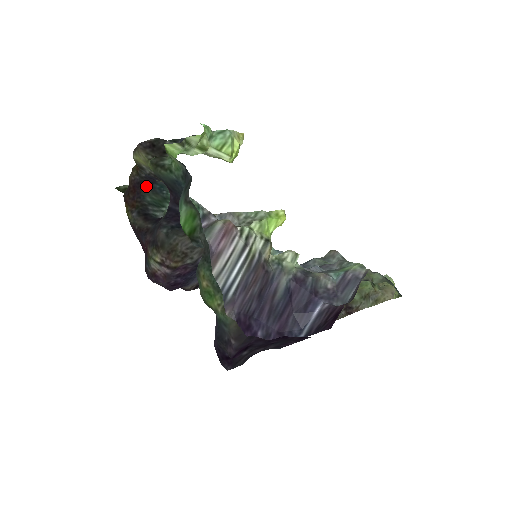
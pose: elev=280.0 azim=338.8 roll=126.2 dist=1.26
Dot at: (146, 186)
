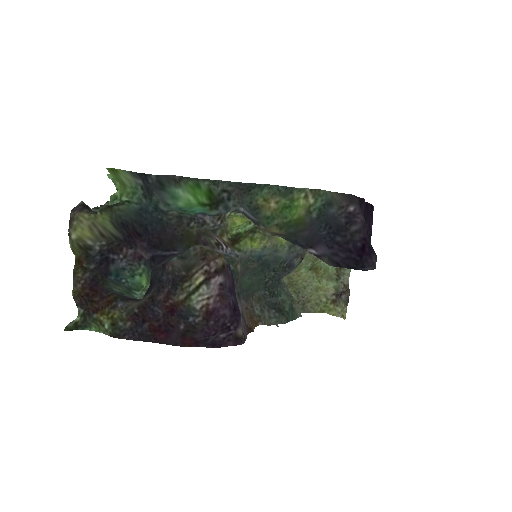
Dot at: (103, 280)
